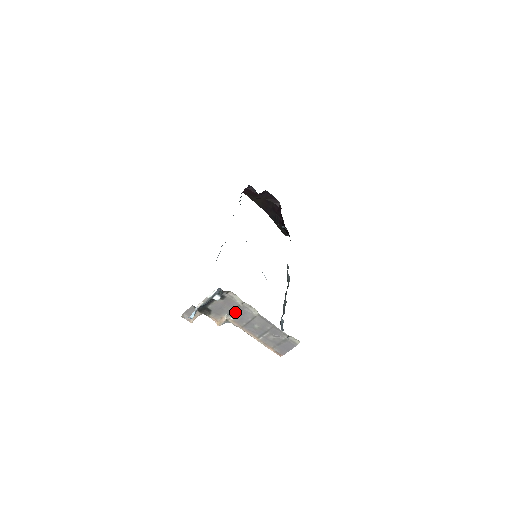
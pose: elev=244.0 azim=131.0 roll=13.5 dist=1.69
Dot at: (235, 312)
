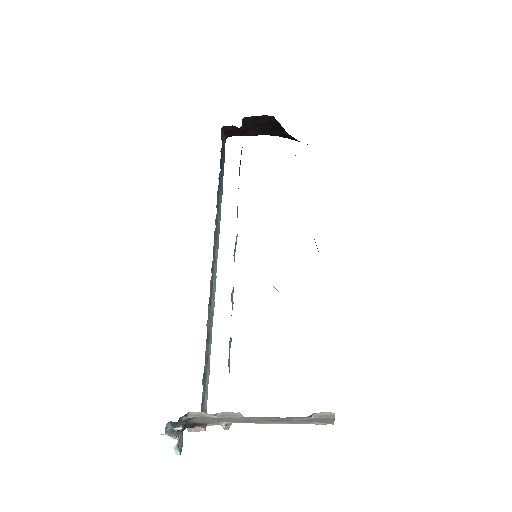
Dot at: (222, 420)
